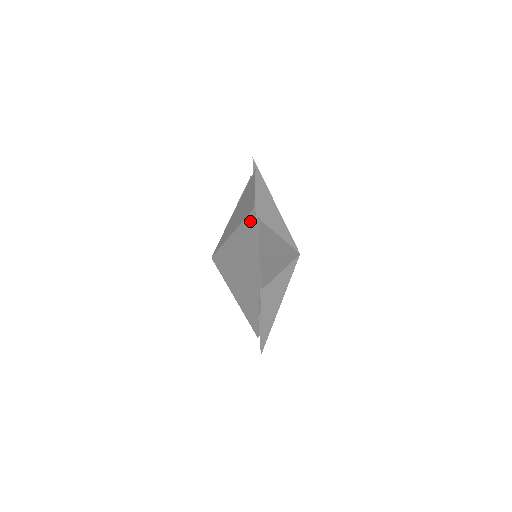
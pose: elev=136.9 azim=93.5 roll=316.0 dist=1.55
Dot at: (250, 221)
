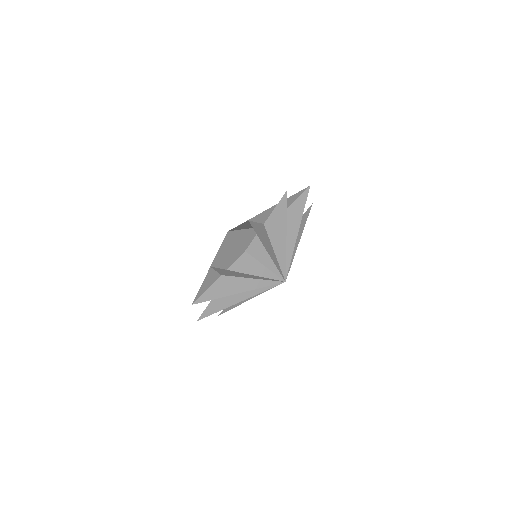
Dot at: occluded
